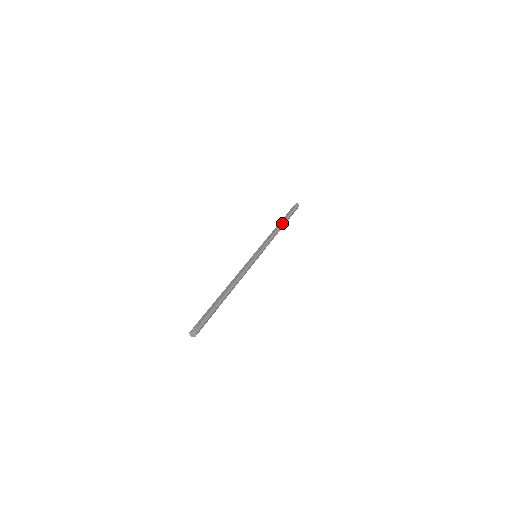
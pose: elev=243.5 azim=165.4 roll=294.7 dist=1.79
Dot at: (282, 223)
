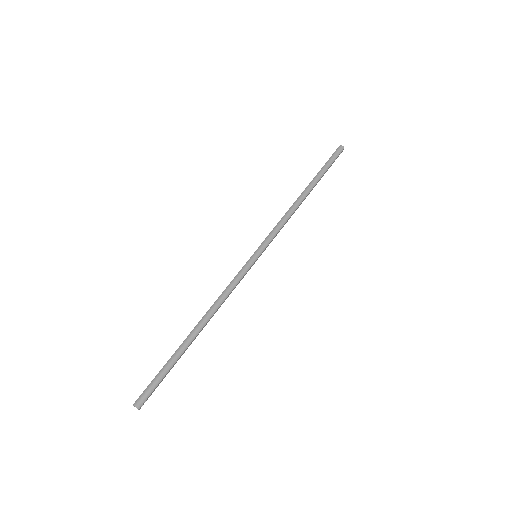
Dot at: (305, 188)
